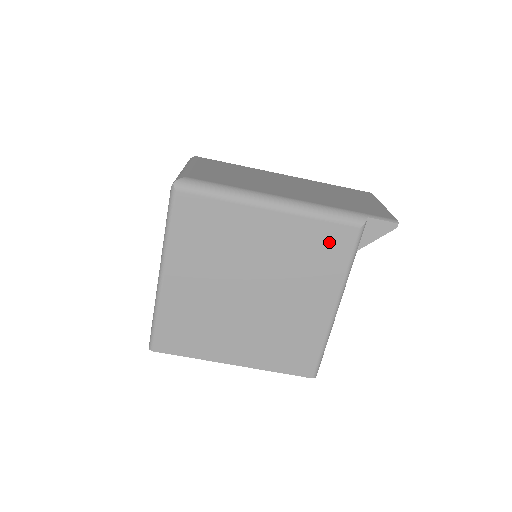
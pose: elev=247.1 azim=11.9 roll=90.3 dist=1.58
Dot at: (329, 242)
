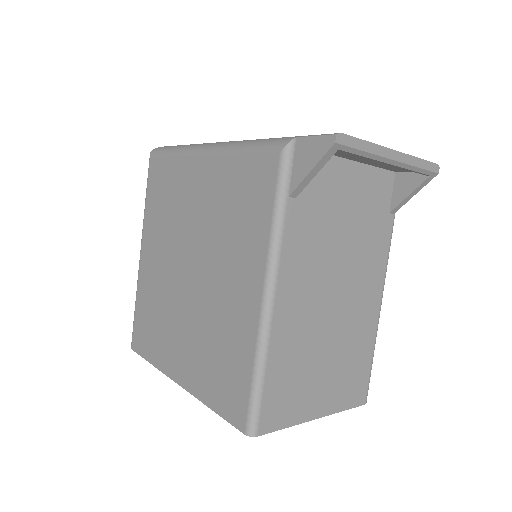
Dot at: (251, 184)
